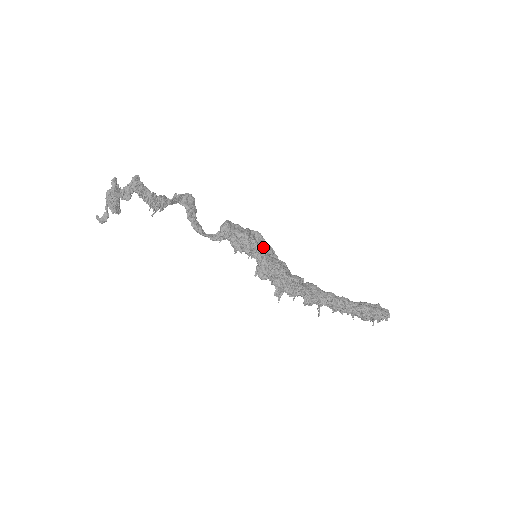
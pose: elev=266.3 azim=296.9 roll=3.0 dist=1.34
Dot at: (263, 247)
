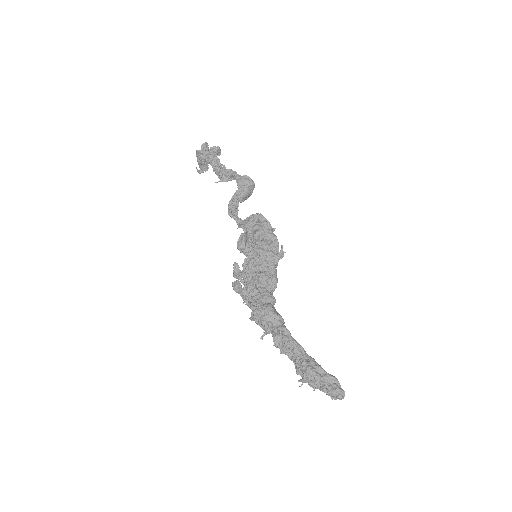
Dot at: (265, 252)
